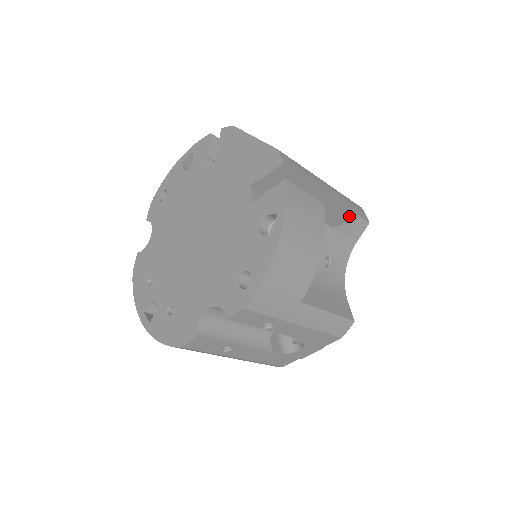
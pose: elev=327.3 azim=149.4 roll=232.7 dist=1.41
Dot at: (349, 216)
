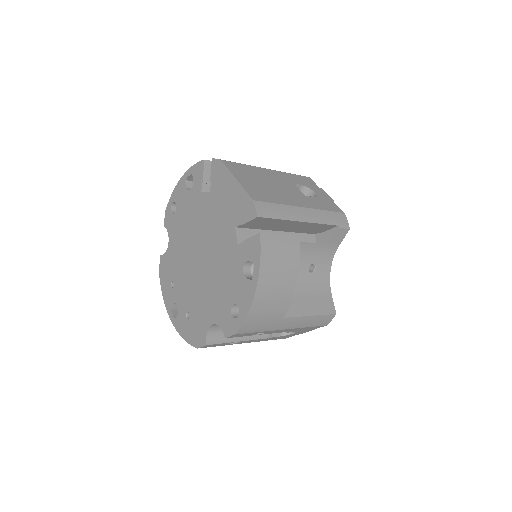
Dot at: (330, 227)
